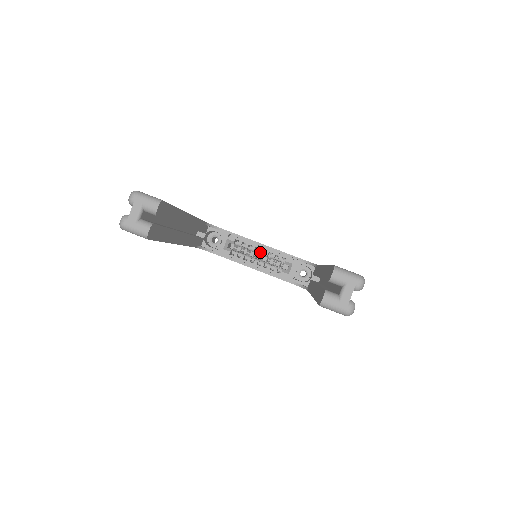
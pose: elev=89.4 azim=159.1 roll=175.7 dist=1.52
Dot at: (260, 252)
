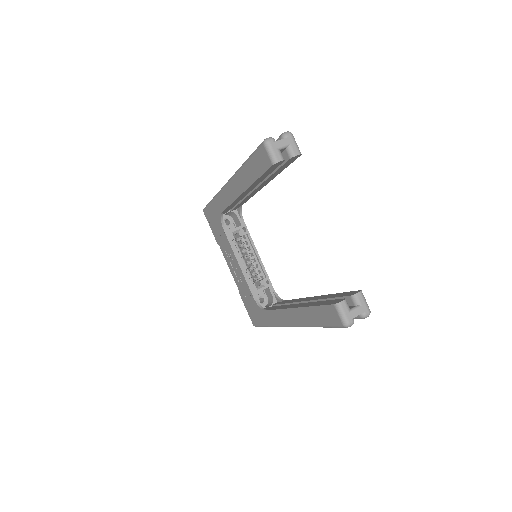
Dot at: (252, 258)
